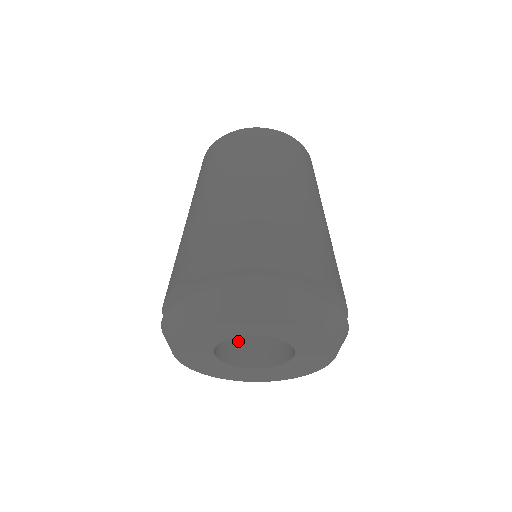
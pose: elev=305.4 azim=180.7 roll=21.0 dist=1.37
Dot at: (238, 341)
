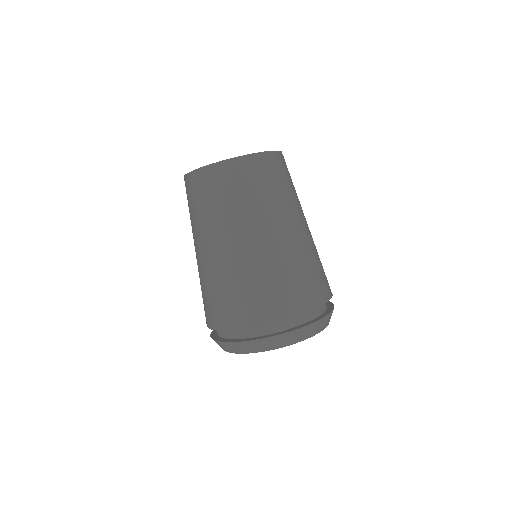
Dot at: occluded
